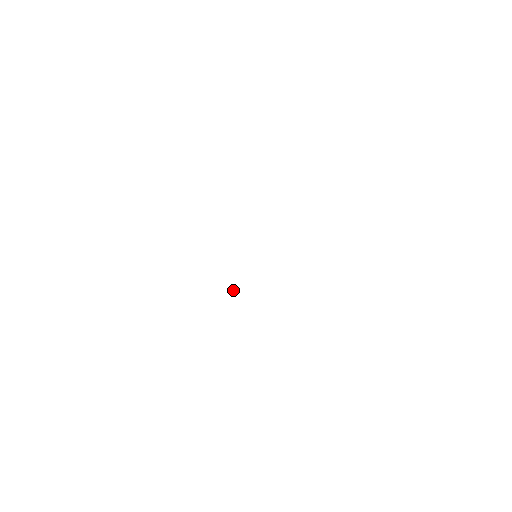
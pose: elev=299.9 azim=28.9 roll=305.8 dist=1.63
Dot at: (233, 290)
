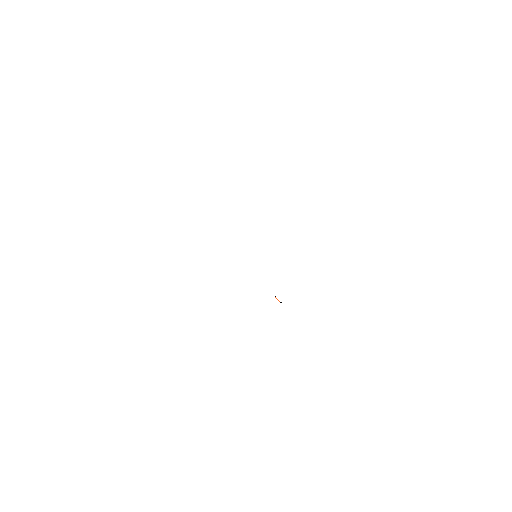
Dot at: occluded
